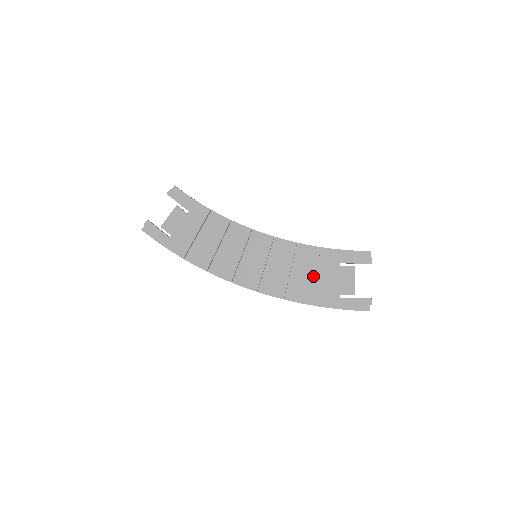
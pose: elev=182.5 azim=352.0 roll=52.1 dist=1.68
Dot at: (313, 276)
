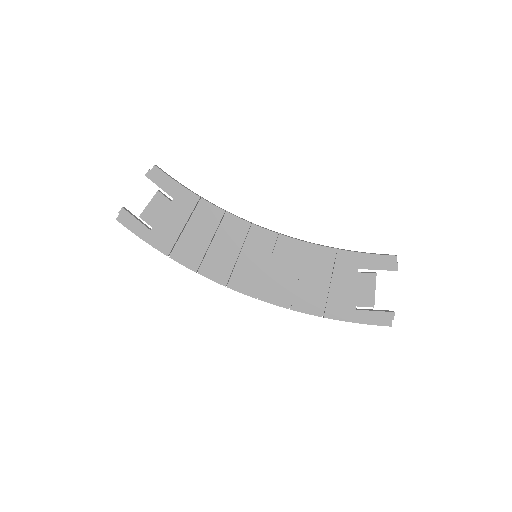
Dot at: (325, 283)
